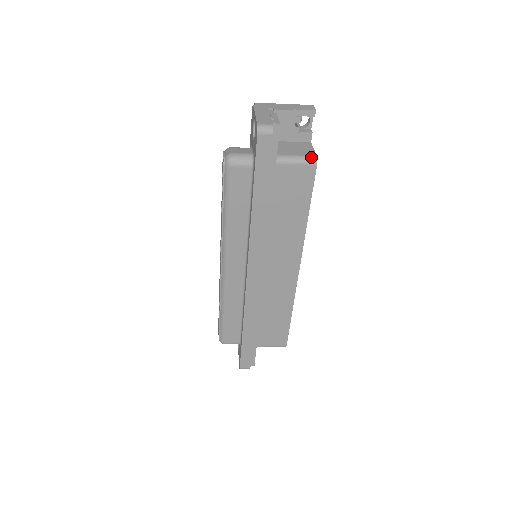
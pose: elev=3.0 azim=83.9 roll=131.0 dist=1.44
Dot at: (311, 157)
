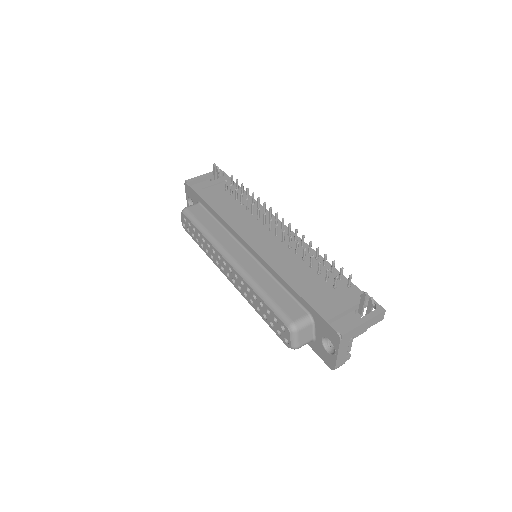
Dot at: occluded
